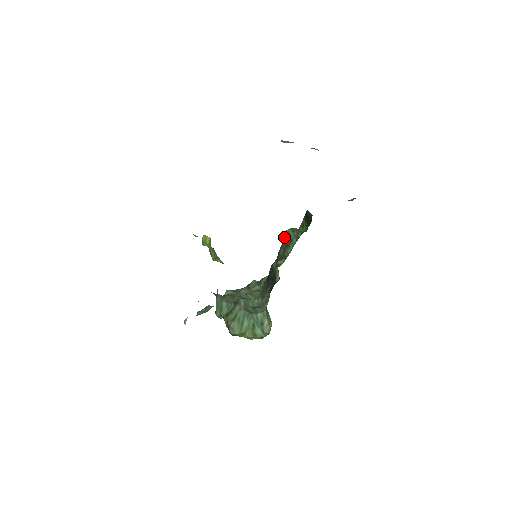
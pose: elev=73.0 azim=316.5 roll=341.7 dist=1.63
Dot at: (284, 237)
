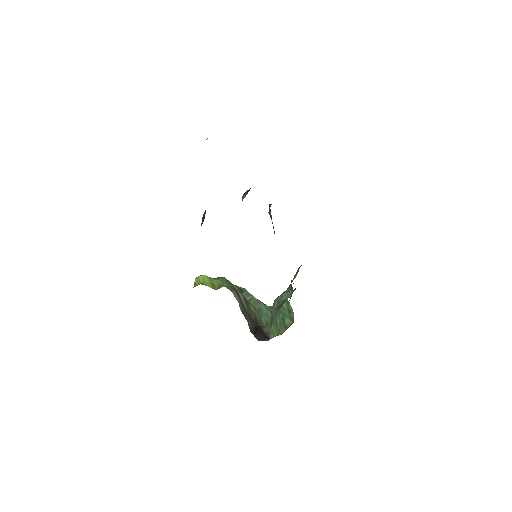
Dot at: occluded
